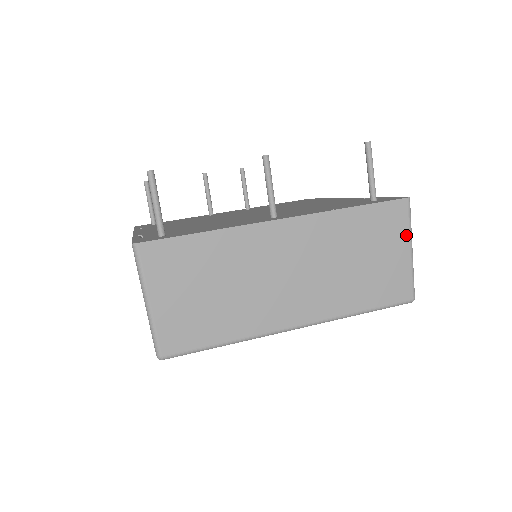
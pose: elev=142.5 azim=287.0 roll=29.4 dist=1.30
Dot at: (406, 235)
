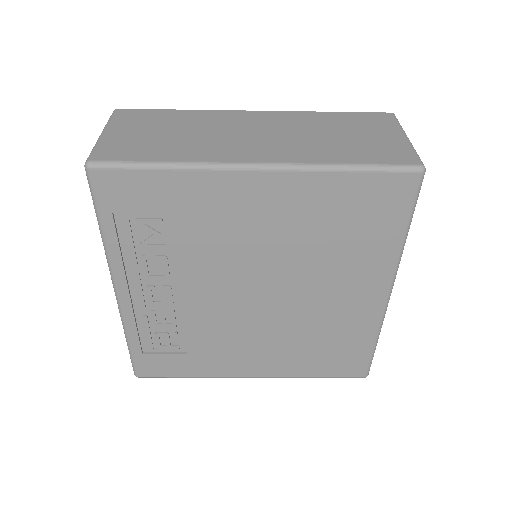
Dot at: (396, 129)
